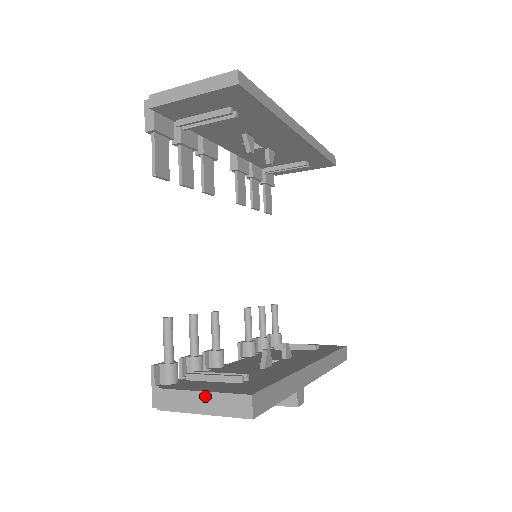
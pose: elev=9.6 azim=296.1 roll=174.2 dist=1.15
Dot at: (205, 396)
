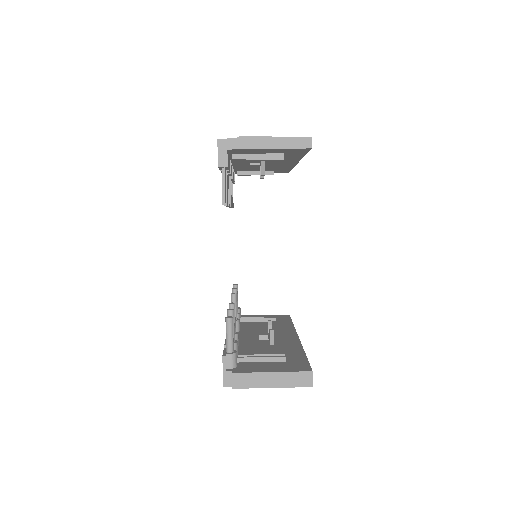
Dot at: (275, 375)
